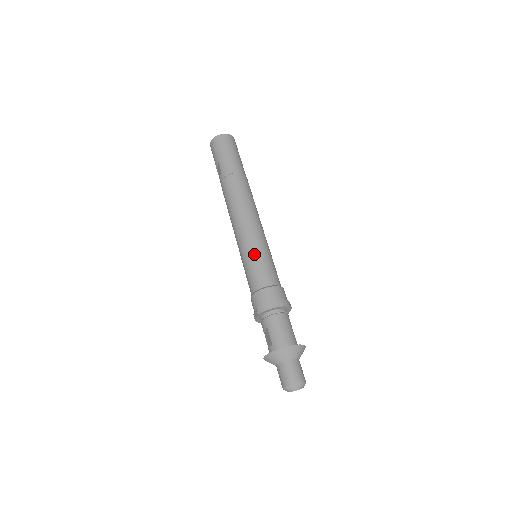
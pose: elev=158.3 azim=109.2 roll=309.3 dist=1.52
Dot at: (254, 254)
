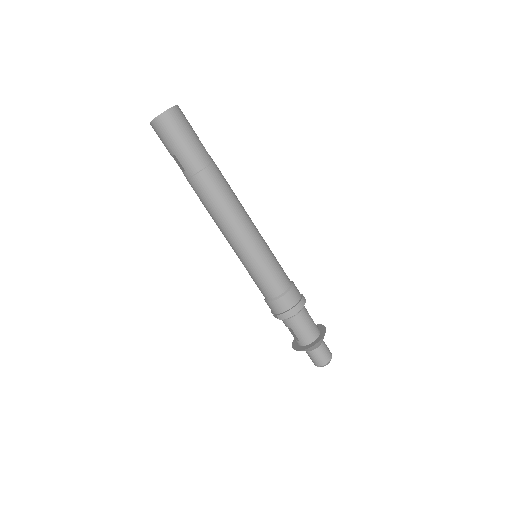
Dot at: (258, 266)
